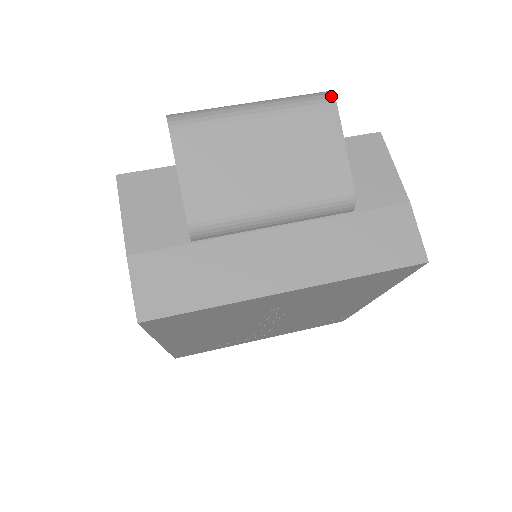
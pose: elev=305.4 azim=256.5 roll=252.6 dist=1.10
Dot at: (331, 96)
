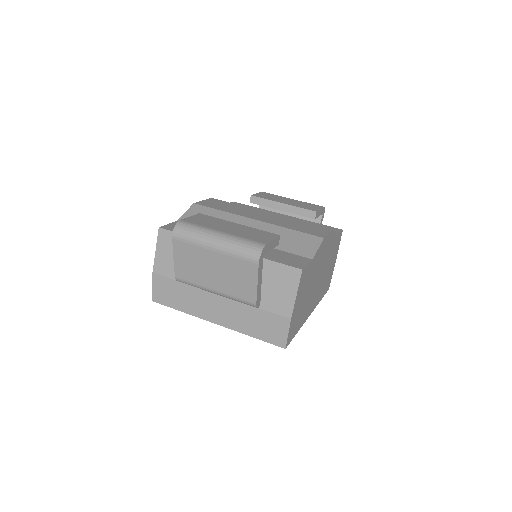
Dot at: (258, 257)
